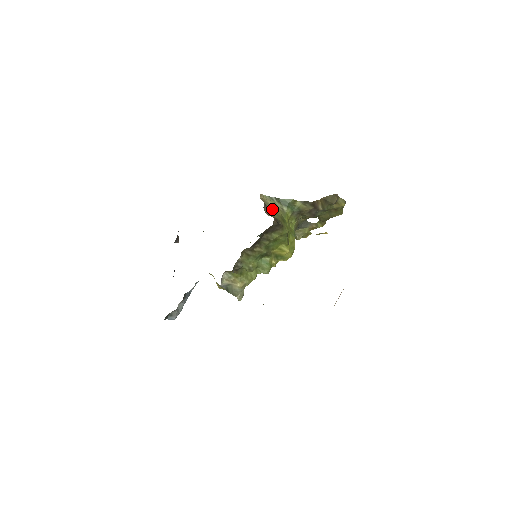
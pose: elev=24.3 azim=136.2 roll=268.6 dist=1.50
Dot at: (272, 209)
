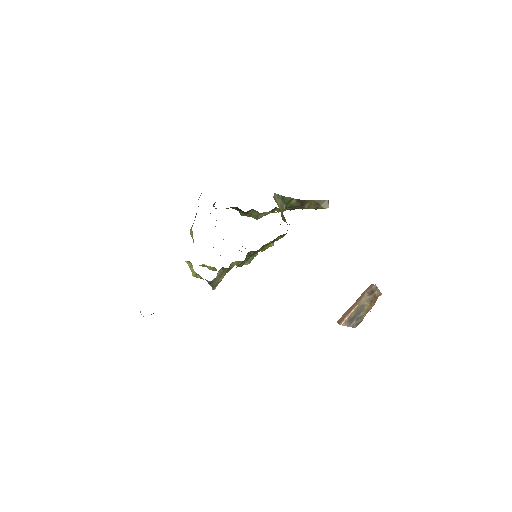
Dot at: (280, 210)
